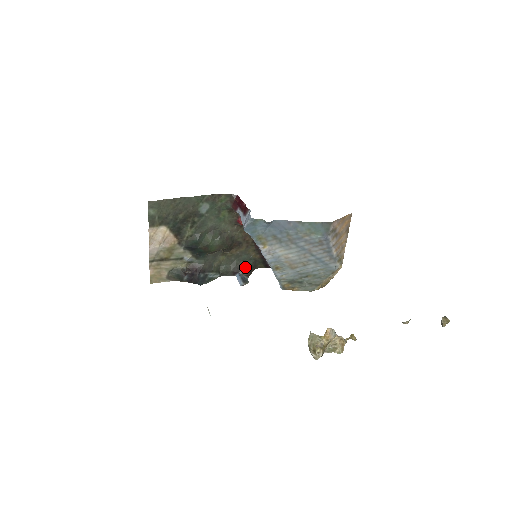
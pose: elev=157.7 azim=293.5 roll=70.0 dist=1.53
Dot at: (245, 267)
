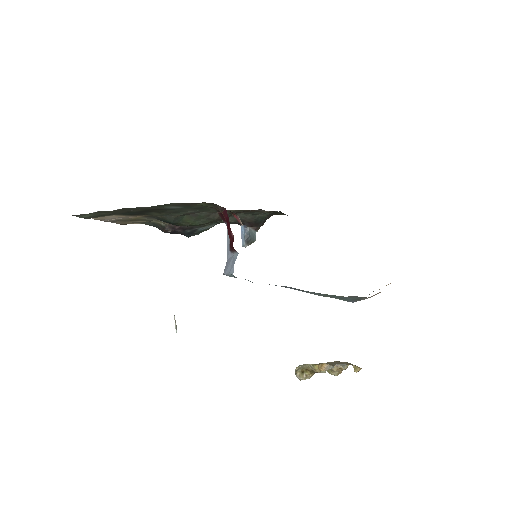
Dot at: (254, 221)
